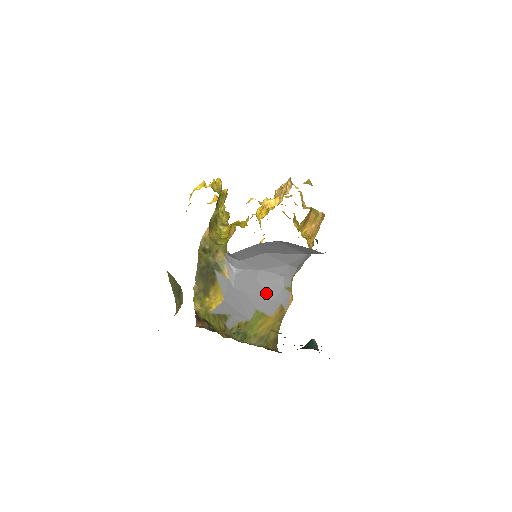
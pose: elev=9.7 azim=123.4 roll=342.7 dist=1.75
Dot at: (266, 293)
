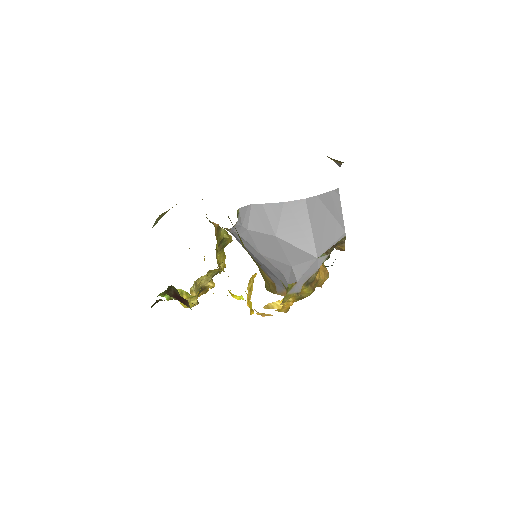
Dot at: occluded
